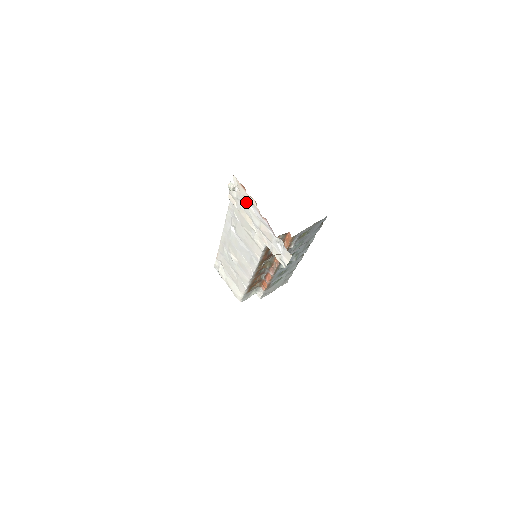
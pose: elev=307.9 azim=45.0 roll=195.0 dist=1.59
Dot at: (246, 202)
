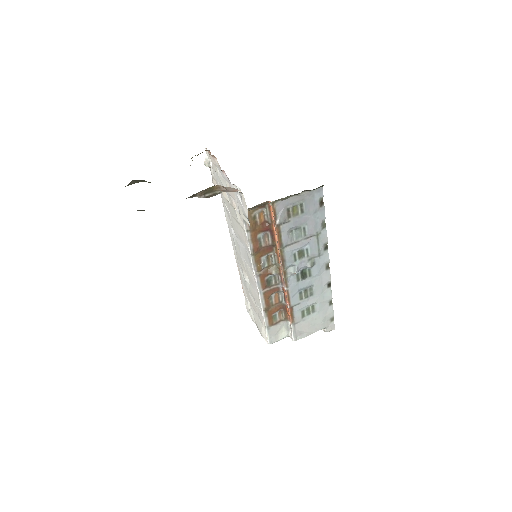
Dot at: (216, 170)
